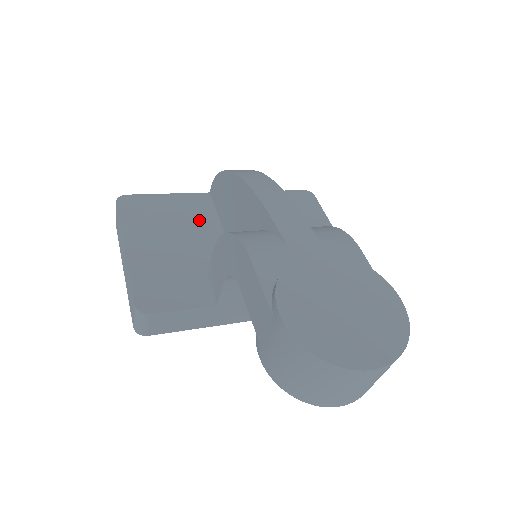
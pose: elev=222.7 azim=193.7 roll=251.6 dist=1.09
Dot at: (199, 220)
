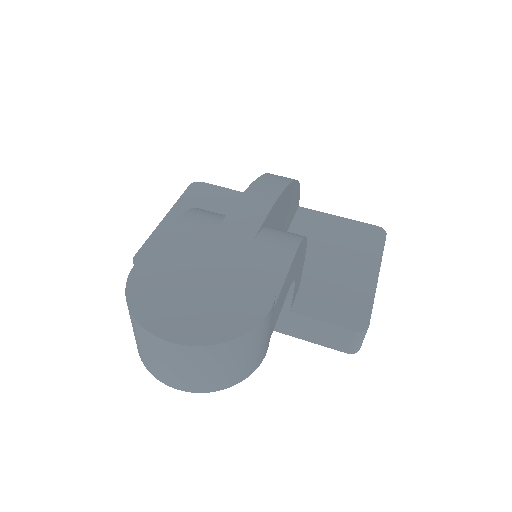
Dot at: occluded
